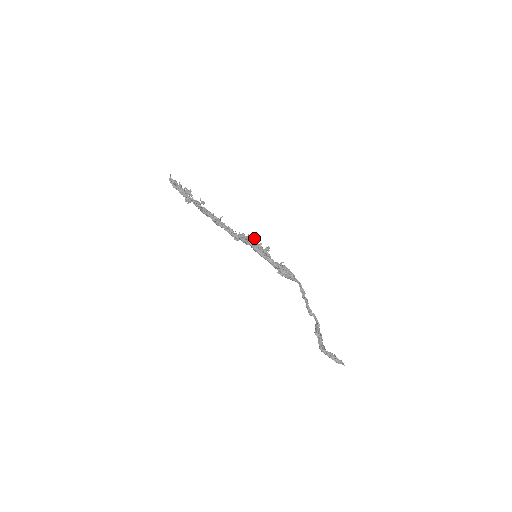
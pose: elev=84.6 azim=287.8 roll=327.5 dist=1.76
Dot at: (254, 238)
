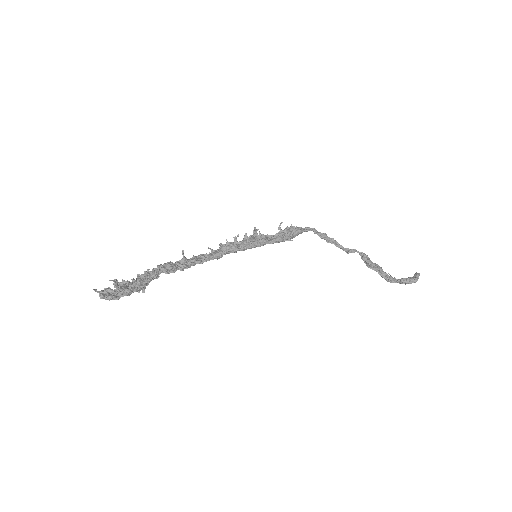
Dot at: (235, 237)
